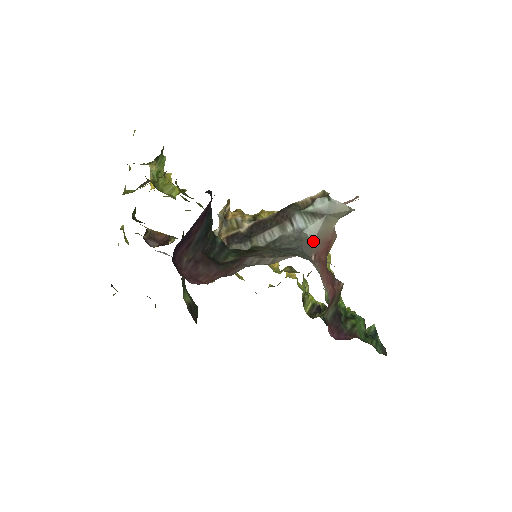
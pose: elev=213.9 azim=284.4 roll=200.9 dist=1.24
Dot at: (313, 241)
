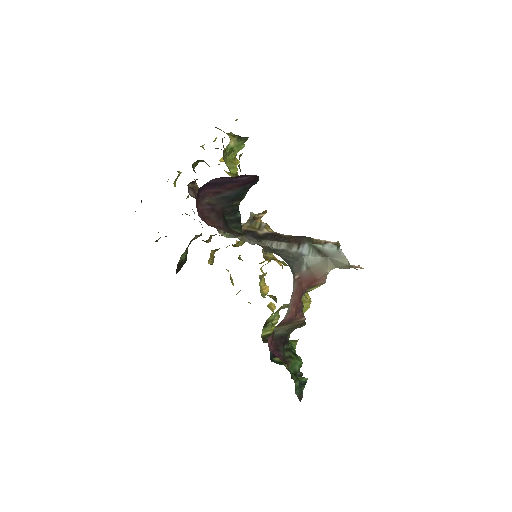
Dot at: (305, 267)
